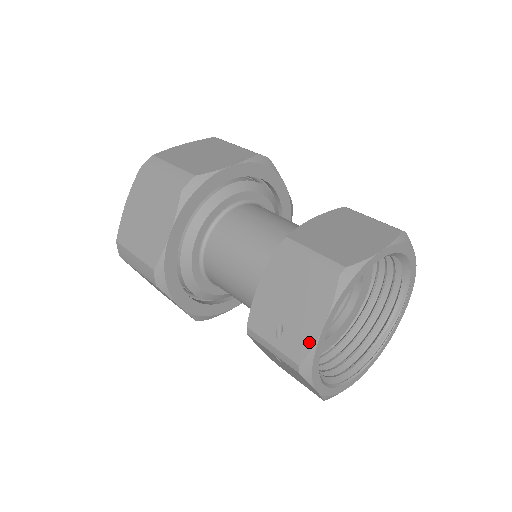
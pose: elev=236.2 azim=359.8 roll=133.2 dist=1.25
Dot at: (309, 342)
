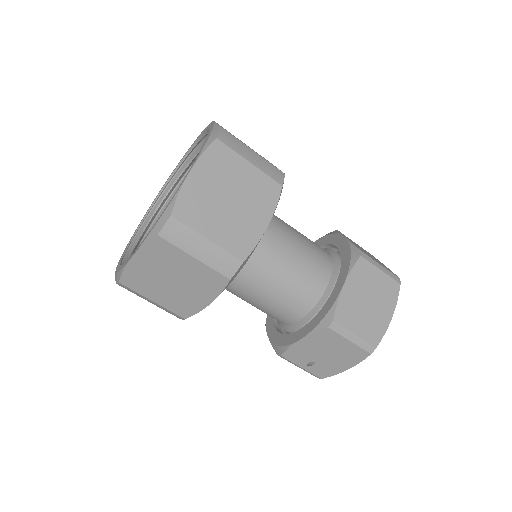
Dot at: (334, 373)
